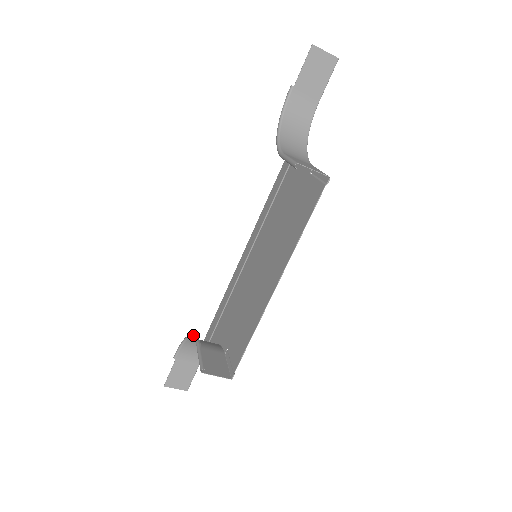
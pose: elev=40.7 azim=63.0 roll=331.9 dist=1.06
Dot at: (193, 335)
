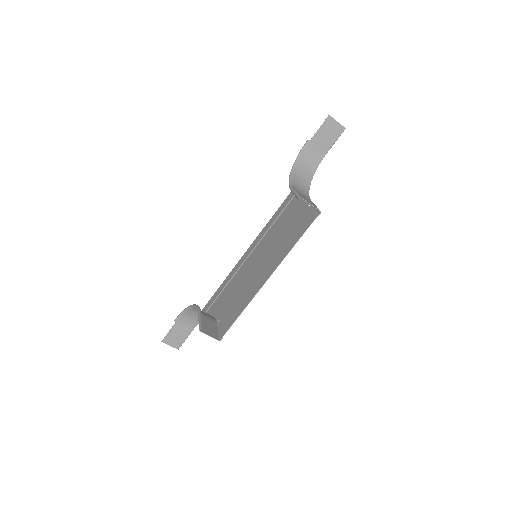
Dot at: (196, 305)
